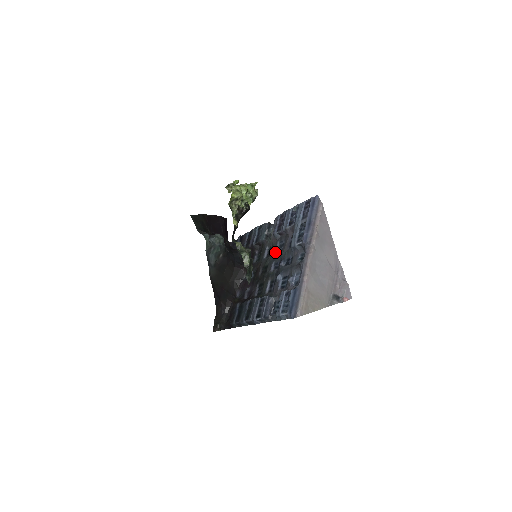
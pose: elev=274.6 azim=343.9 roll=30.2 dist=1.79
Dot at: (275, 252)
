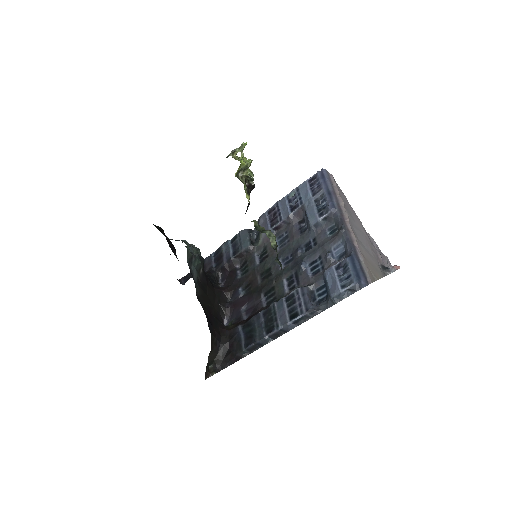
Dot at: occluded
